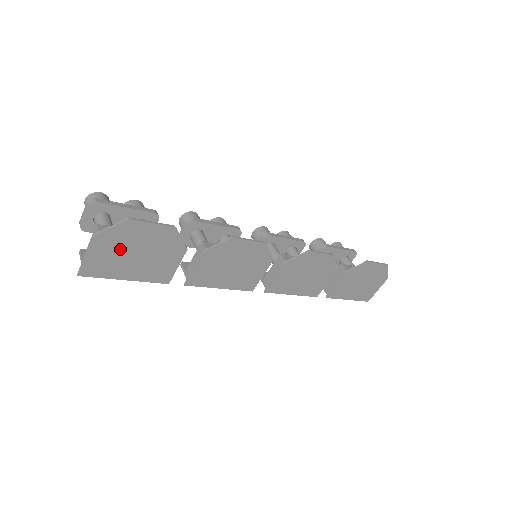
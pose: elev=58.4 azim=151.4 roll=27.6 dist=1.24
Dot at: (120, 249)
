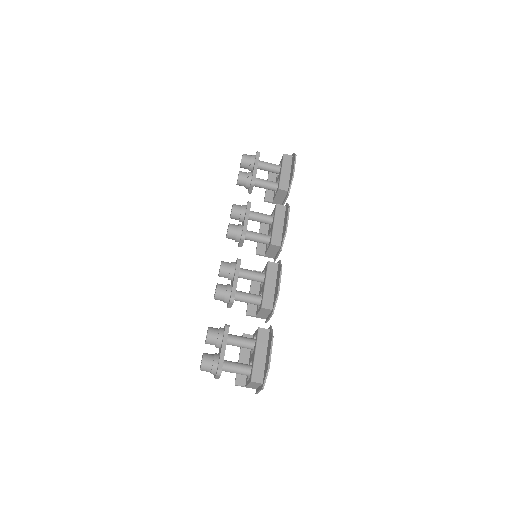
Dot at: occluded
